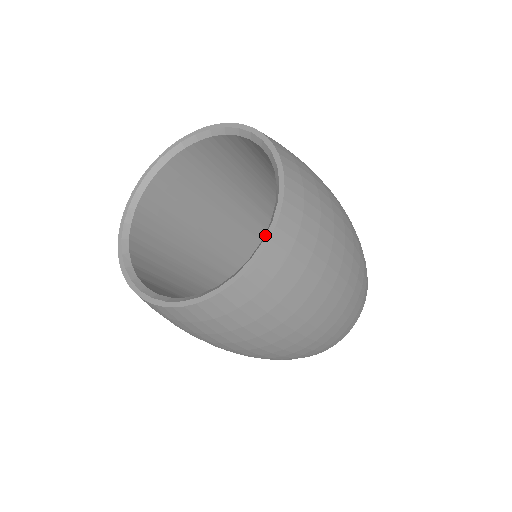
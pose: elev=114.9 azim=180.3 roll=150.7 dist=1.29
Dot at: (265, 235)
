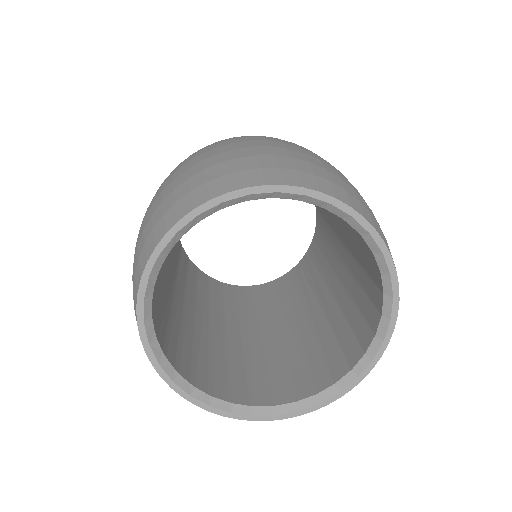
Dot at: (391, 313)
